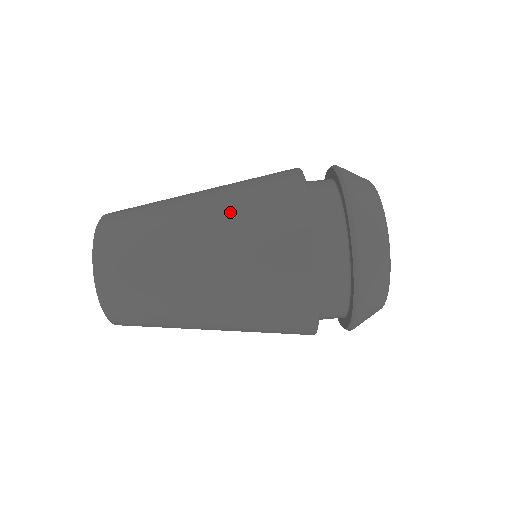
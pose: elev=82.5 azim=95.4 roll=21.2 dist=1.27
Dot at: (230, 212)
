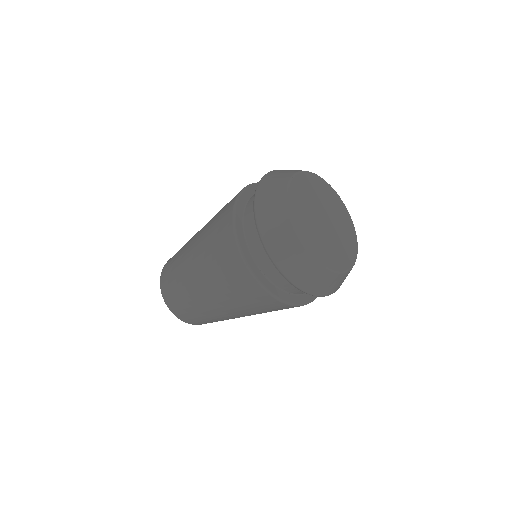
Dot at: (212, 280)
